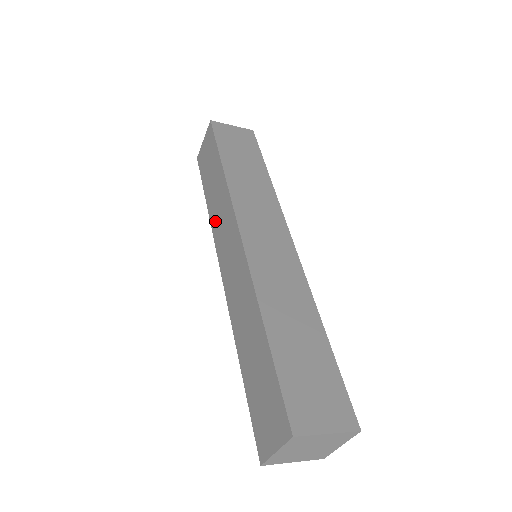
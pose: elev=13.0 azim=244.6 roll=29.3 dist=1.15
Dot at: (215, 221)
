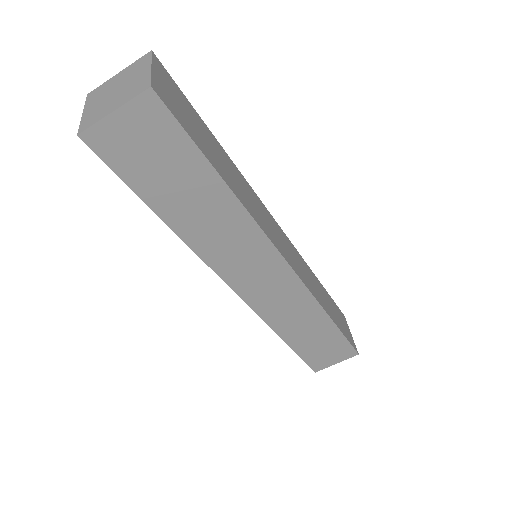
Dot at: occluded
